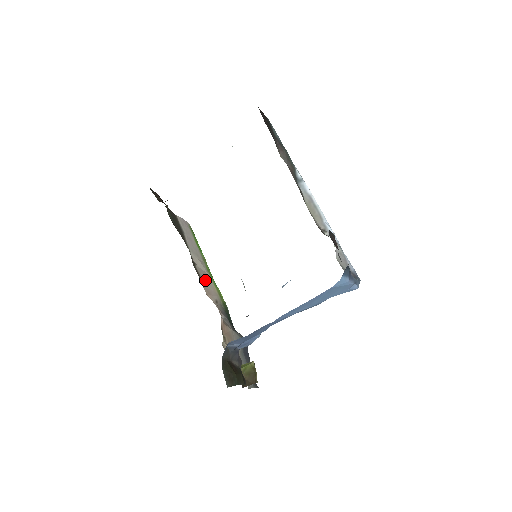
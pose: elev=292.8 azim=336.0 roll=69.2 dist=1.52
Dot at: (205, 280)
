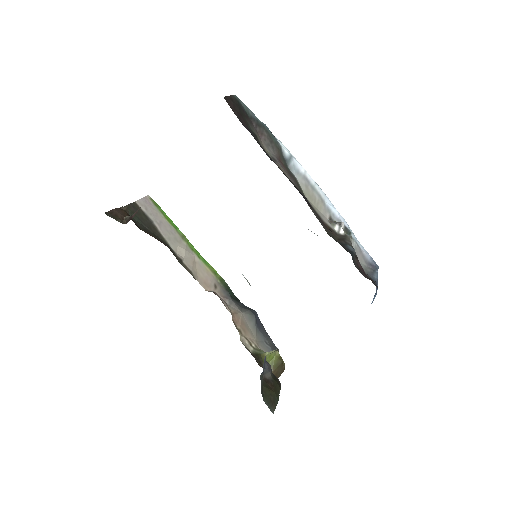
Dot at: (196, 269)
